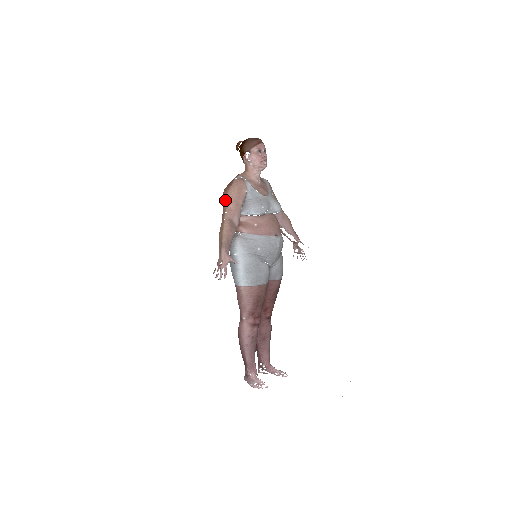
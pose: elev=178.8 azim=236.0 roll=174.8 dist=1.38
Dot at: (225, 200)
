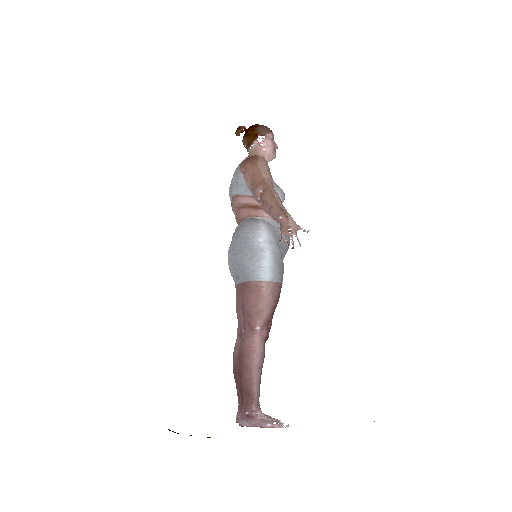
Dot at: (259, 170)
